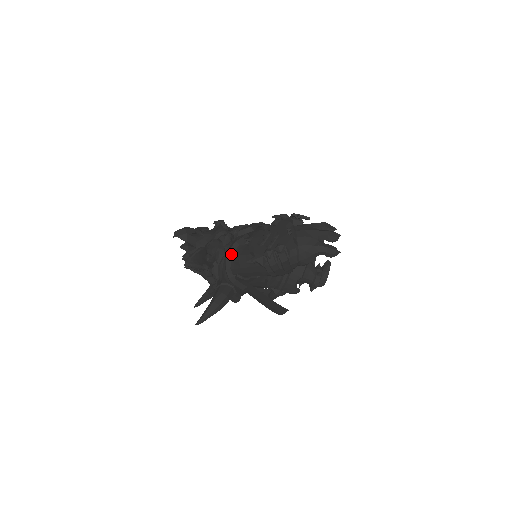
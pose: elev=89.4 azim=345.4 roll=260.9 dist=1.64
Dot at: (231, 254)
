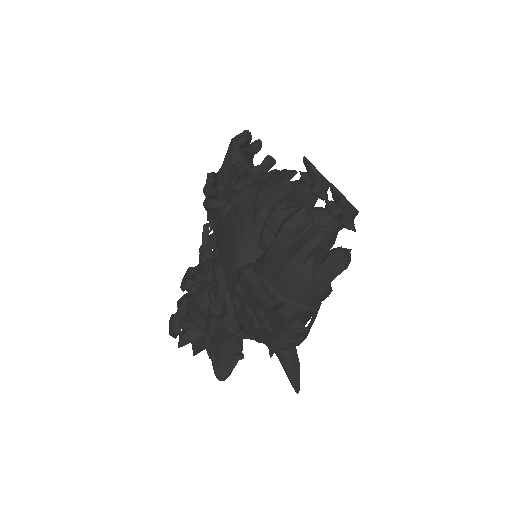
Dot at: (241, 332)
